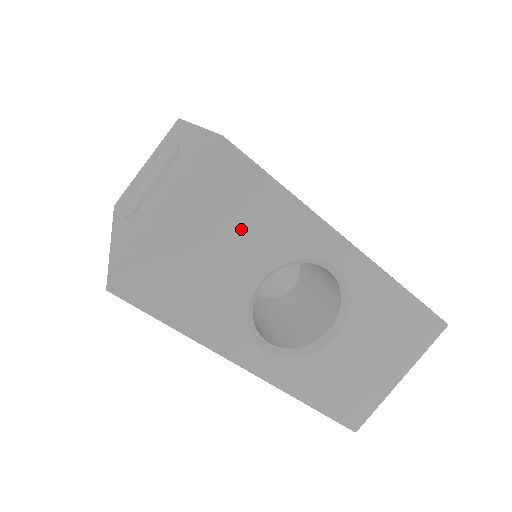
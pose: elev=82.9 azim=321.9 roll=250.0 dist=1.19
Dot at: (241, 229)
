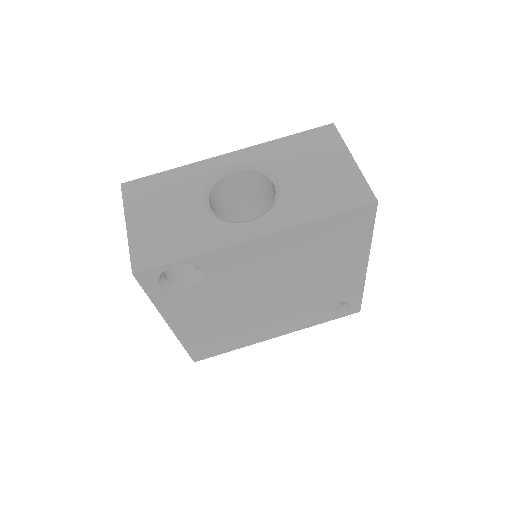
Dot at: (167, 197)
